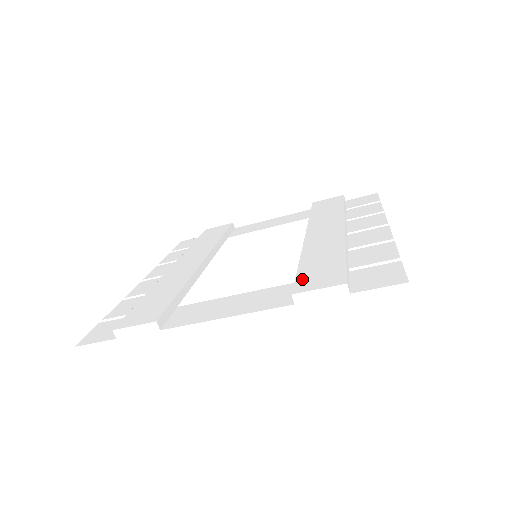
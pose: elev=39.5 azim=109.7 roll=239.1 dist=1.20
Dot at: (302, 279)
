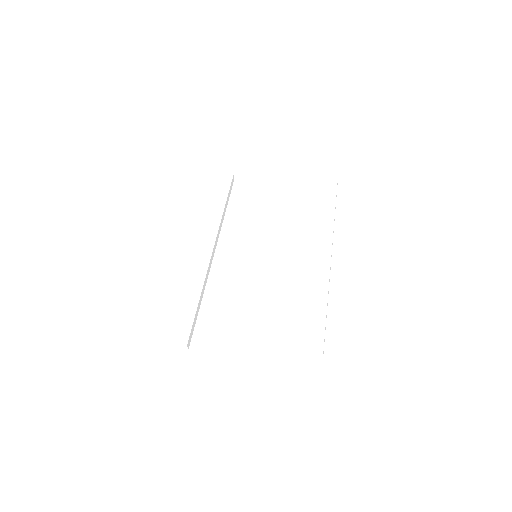
Dot at: (293, 337)
